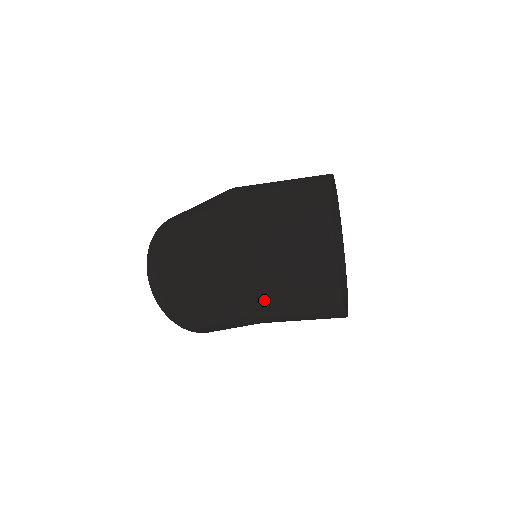
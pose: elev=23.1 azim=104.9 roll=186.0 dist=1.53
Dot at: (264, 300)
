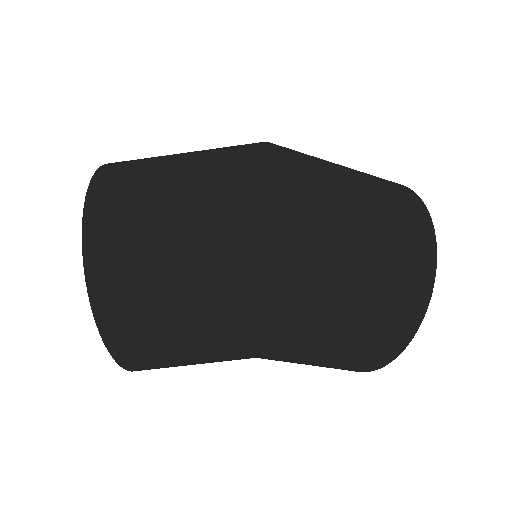
Dot at: (326, 292)
